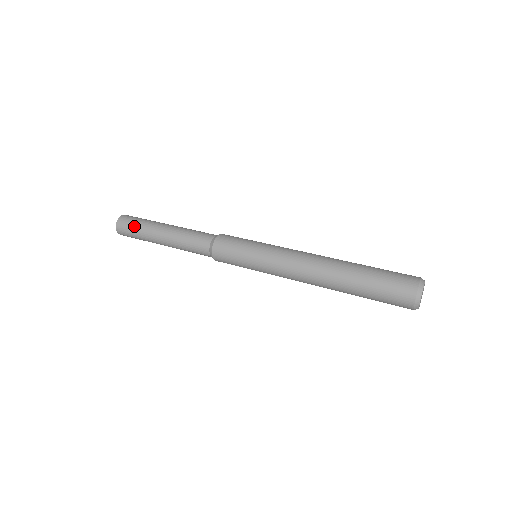
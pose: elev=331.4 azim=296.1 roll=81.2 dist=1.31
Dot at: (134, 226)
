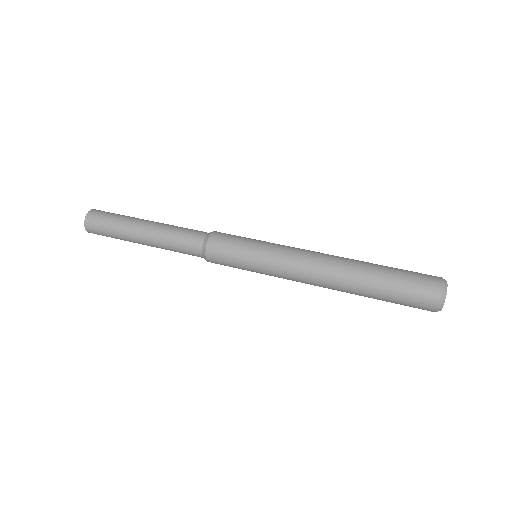
Dot at: (107, 230)
